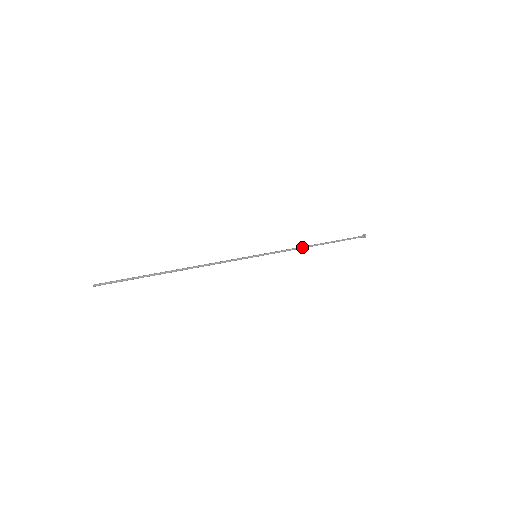
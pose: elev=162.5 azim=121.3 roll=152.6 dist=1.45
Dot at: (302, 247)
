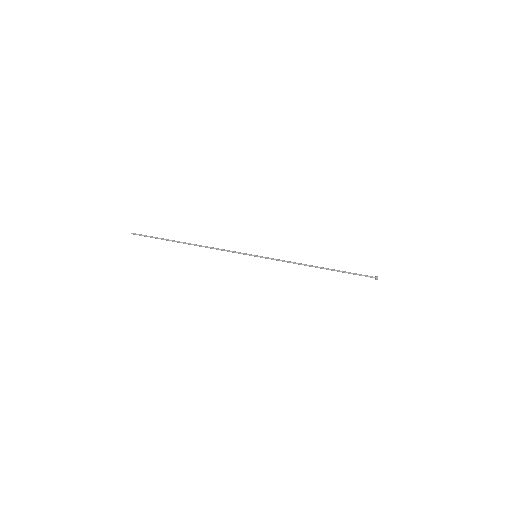
Dot at: (302, 264)
